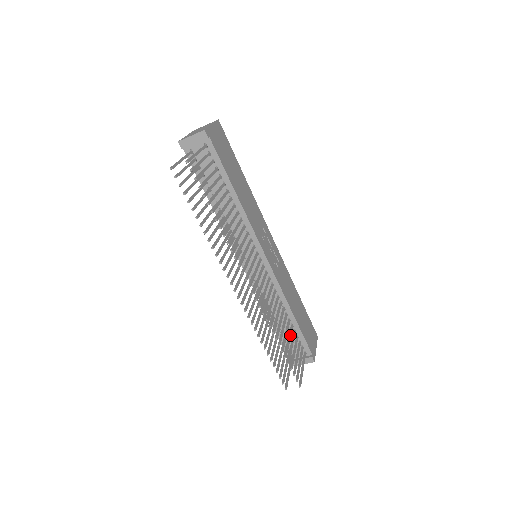
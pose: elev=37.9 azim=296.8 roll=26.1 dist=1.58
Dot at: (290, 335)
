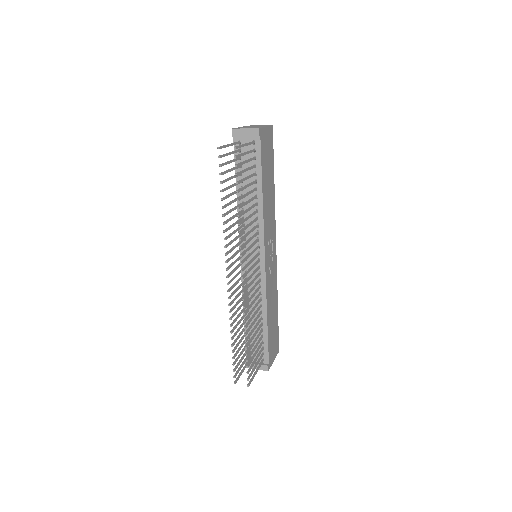
Dot at: (257, 337)
